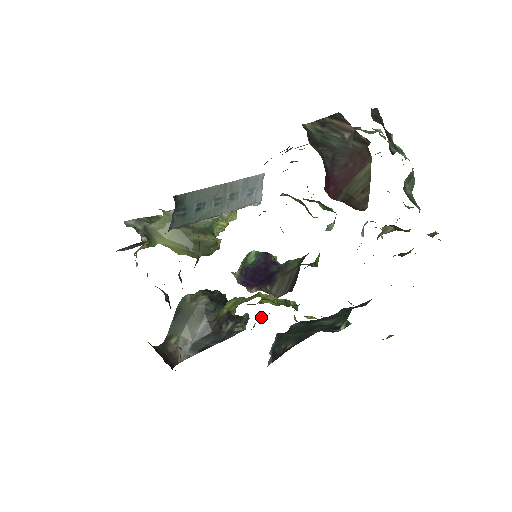
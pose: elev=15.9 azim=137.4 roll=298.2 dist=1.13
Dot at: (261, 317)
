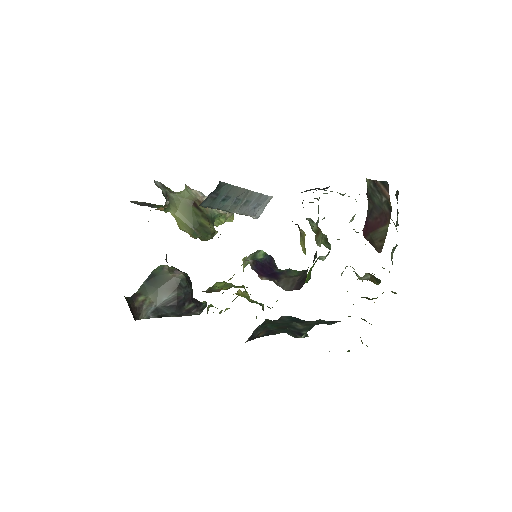
Dot at: (226, 308)
